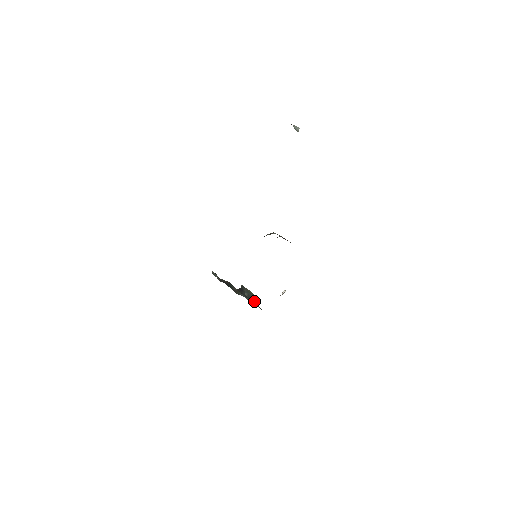
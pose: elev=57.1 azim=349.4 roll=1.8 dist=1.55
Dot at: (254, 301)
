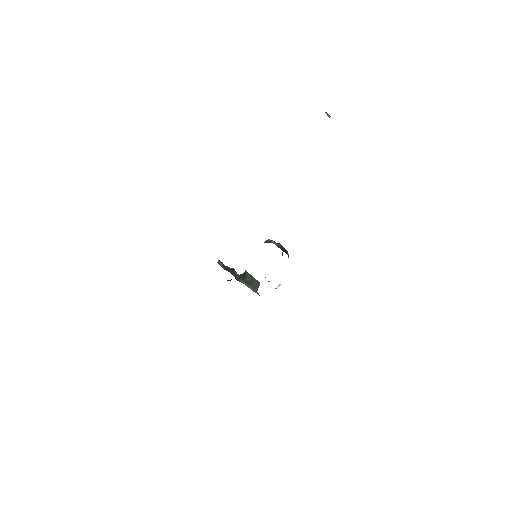
Dot at: (254, 286)
